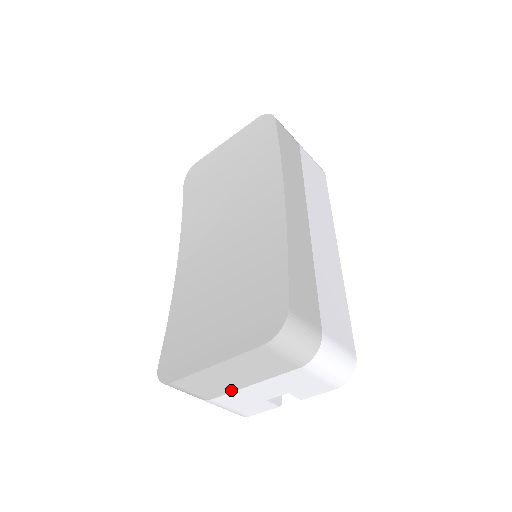
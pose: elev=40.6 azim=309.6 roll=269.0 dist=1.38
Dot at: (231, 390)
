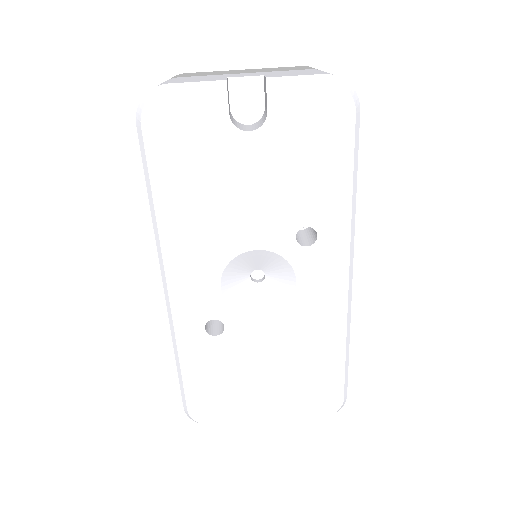
Dot at: occluded
